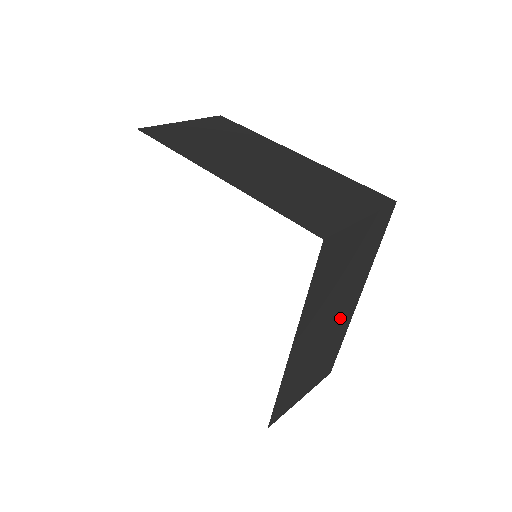
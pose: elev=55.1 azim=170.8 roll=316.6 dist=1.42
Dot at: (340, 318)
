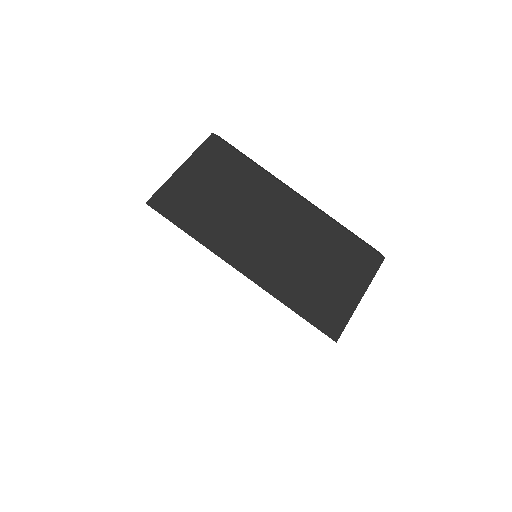
Dot at: occluded
